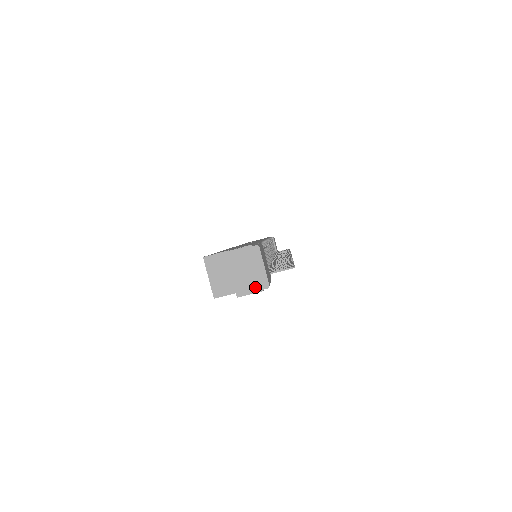
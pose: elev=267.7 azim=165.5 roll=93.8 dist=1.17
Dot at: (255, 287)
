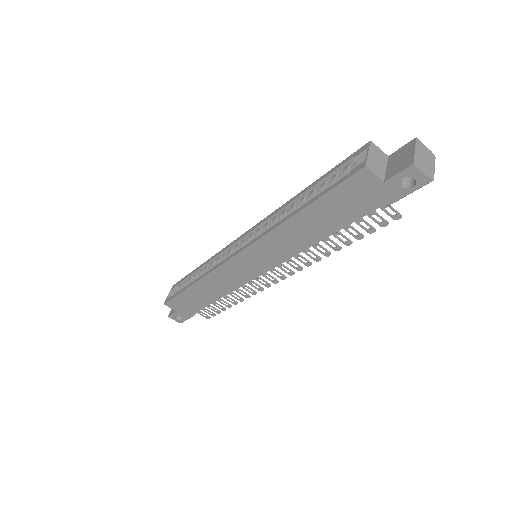
Dot at: (426, 171)
